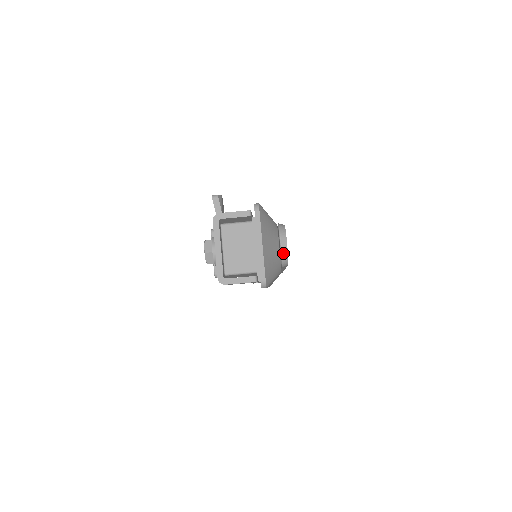
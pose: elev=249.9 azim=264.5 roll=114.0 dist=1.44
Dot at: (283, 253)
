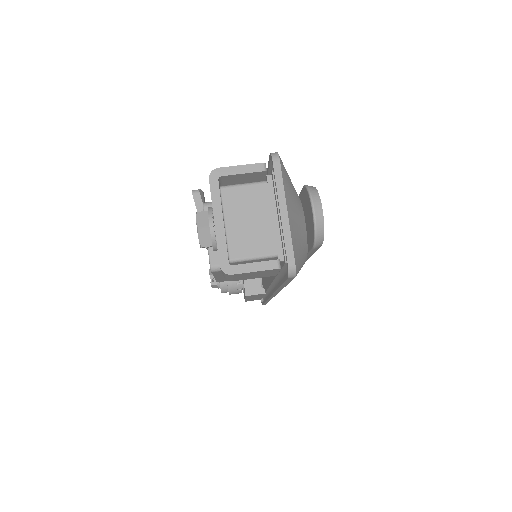
Dot at: (317, 224)
